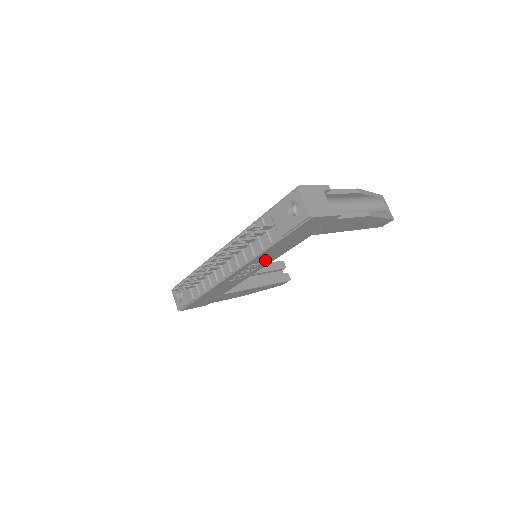
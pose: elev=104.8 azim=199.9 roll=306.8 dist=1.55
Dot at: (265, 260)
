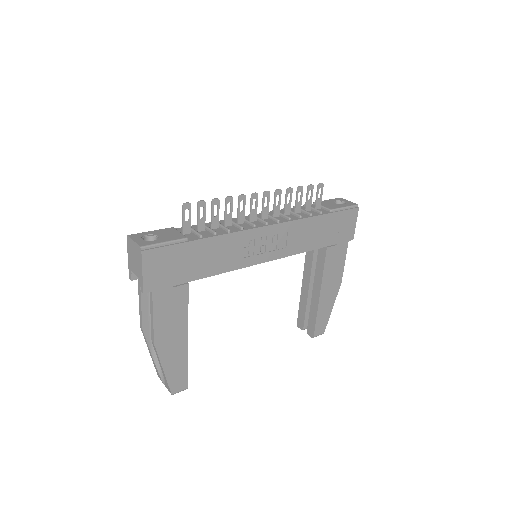
Dot at: (288, 243)
